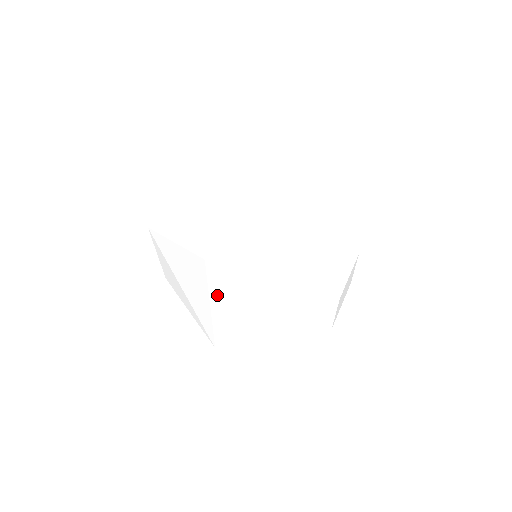
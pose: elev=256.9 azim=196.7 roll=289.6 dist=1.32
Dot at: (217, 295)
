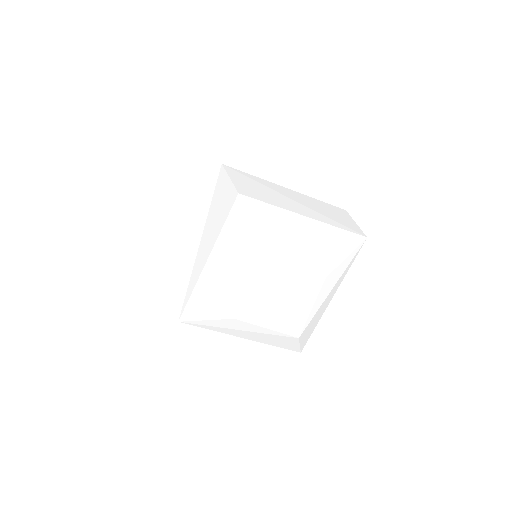
Dot at: (200, 211)
